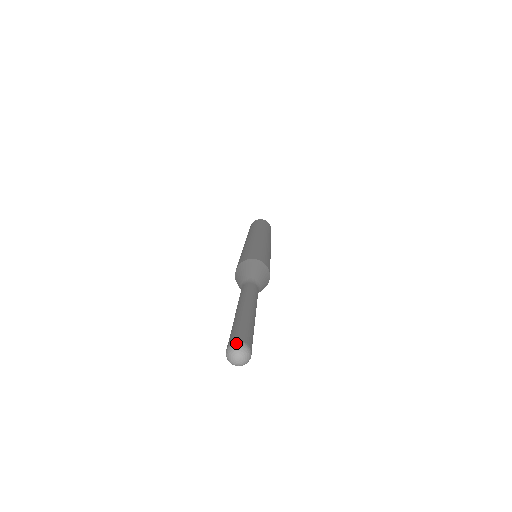
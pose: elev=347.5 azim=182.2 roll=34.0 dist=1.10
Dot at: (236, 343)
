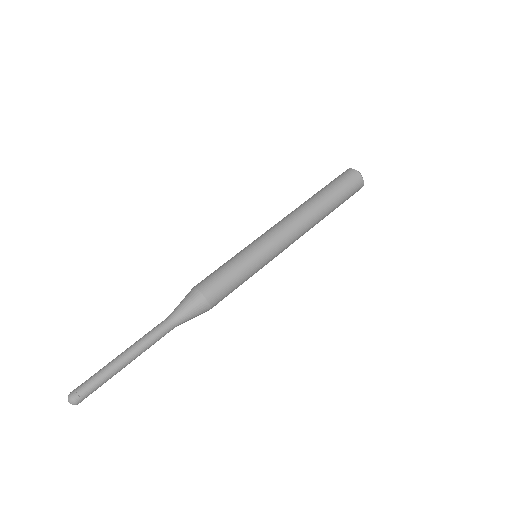
Dot at: (72, 399)
